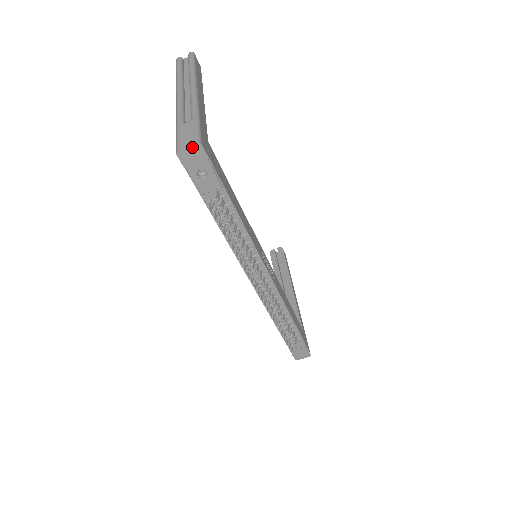
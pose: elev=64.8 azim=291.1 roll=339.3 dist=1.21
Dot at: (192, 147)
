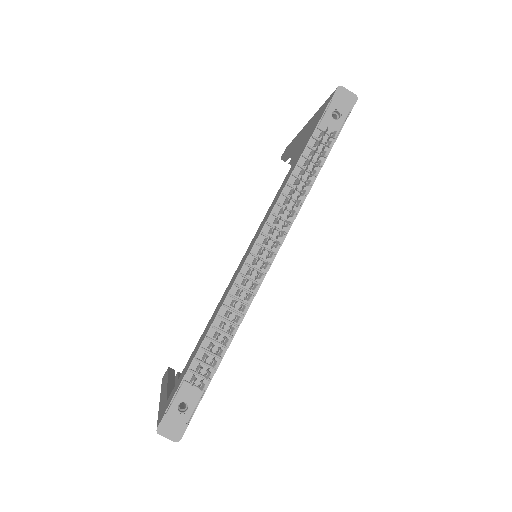
Dot at: (351, 94)
